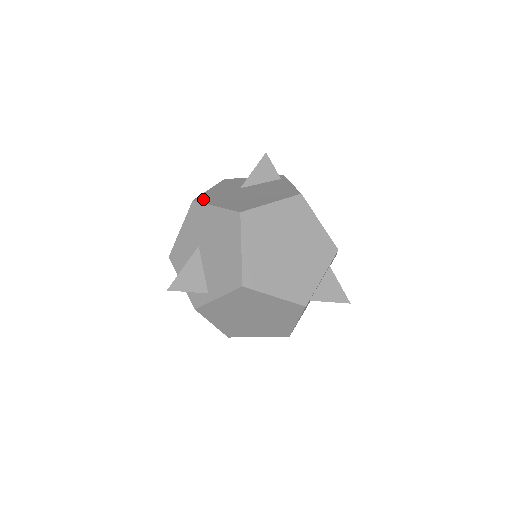
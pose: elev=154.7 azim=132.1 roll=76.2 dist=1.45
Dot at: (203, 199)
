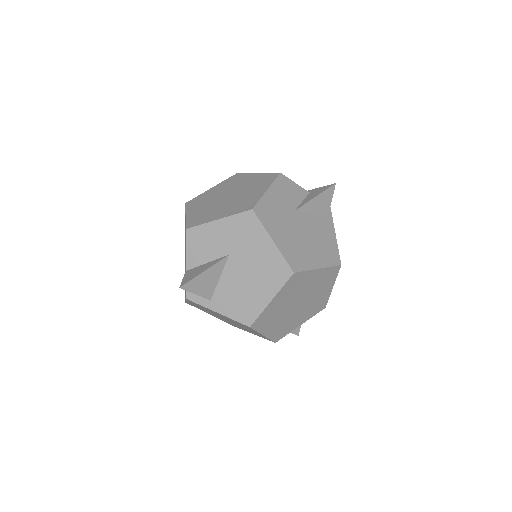
Dot at: (262, 214)
